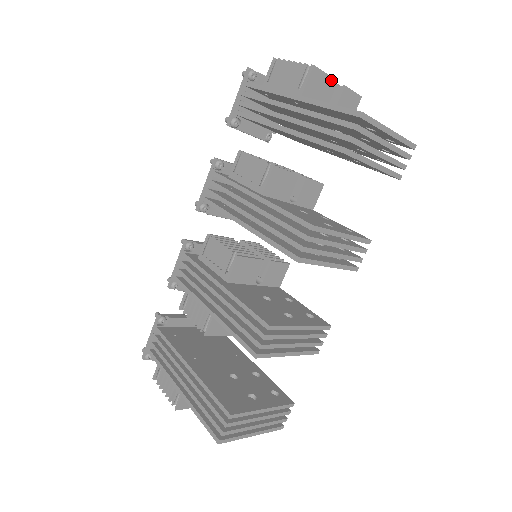
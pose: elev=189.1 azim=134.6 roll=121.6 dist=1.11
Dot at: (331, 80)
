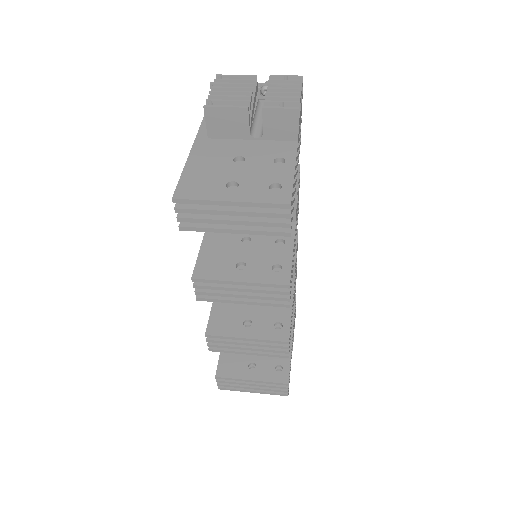
Dot at: (237, 110)
